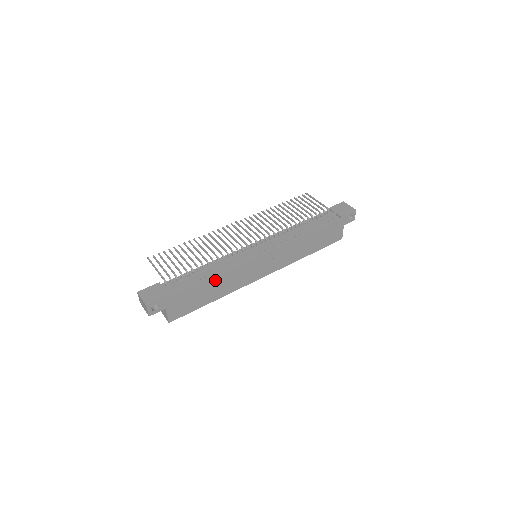
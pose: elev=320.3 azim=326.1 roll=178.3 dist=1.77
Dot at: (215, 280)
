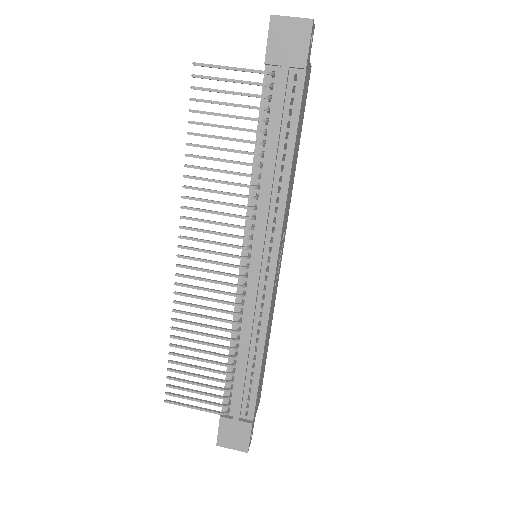
Dot at: (264, 350)
